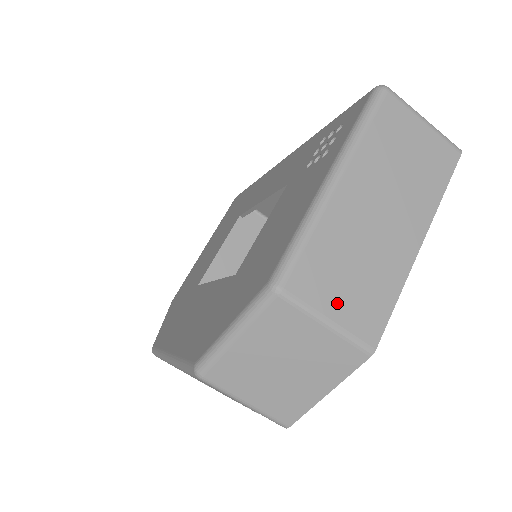
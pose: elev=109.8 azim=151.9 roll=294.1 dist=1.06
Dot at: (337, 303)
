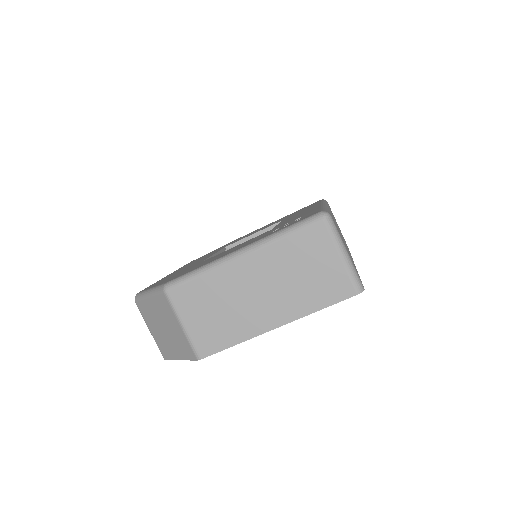
Dot at: (194, 320)
